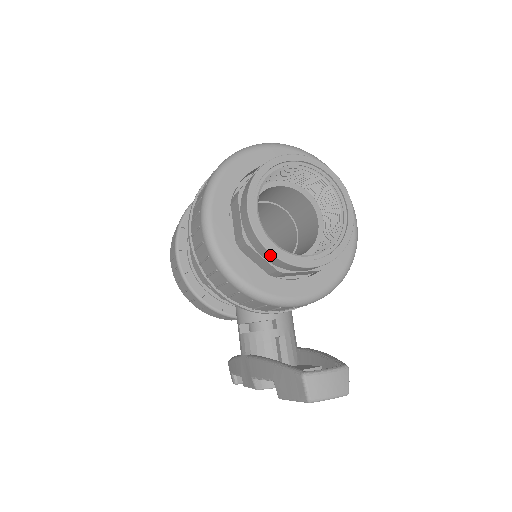
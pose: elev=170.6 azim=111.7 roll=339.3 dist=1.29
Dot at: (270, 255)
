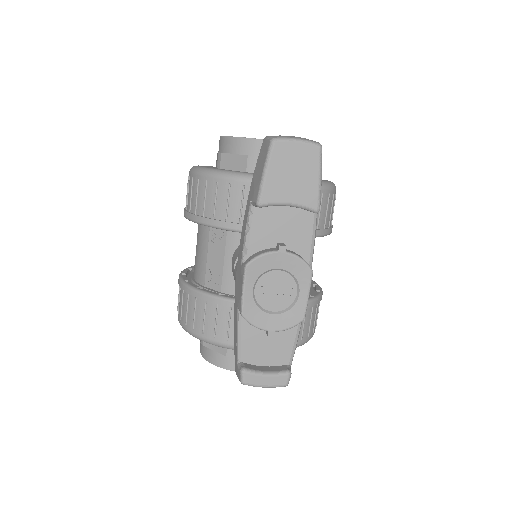
Dot at: (237, 141)
